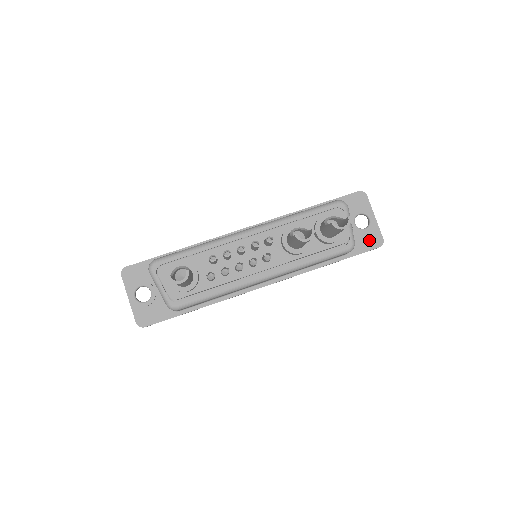
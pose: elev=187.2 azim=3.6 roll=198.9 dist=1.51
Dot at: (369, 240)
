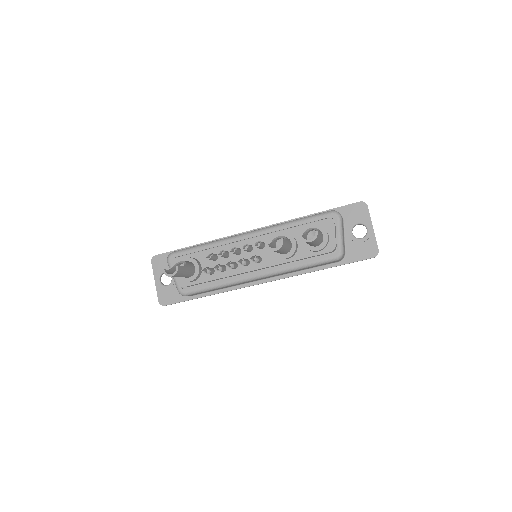
Dot at: (364, 250)
